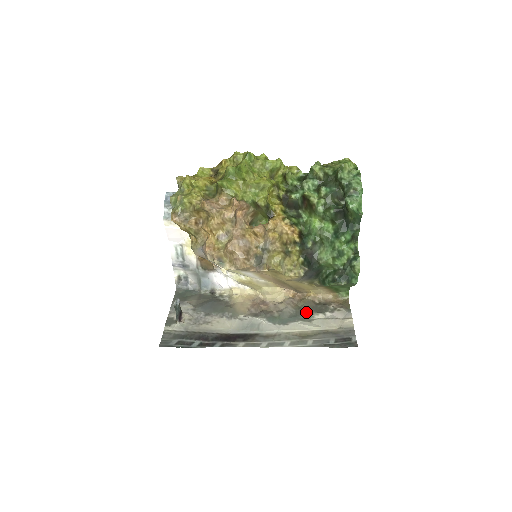
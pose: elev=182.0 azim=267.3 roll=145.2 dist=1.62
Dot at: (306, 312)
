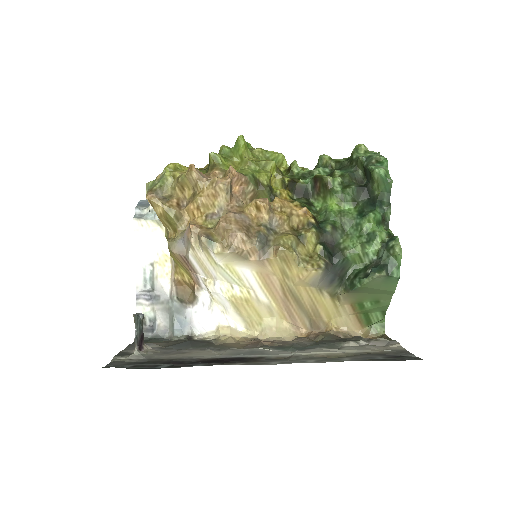
Dot at: (330, 342)
